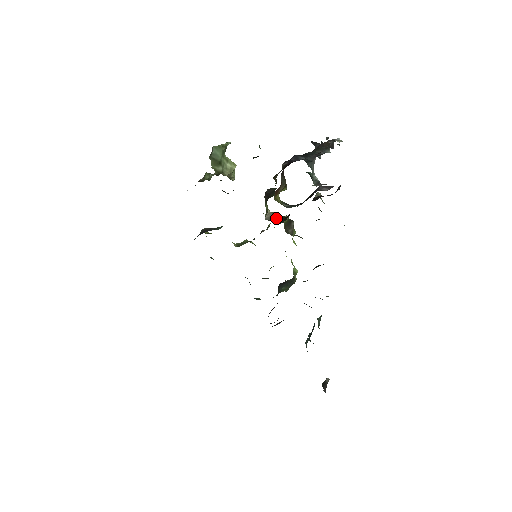
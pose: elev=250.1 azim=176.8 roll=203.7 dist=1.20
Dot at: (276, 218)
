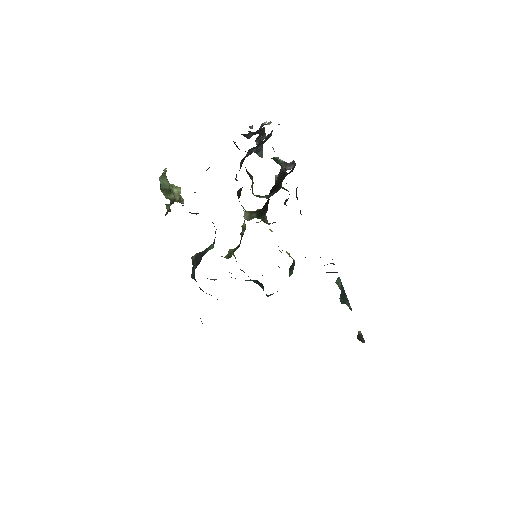
Dot at: (254, 214)
